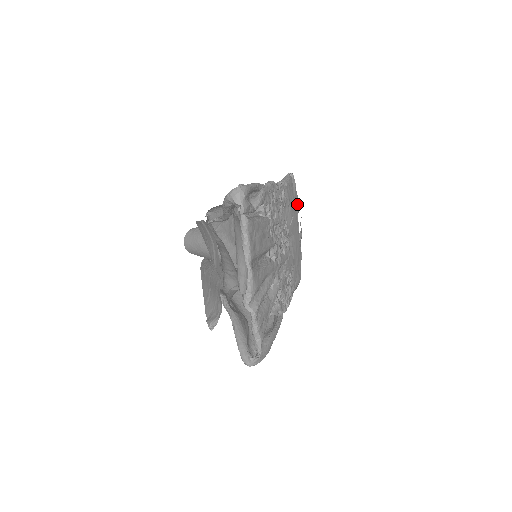
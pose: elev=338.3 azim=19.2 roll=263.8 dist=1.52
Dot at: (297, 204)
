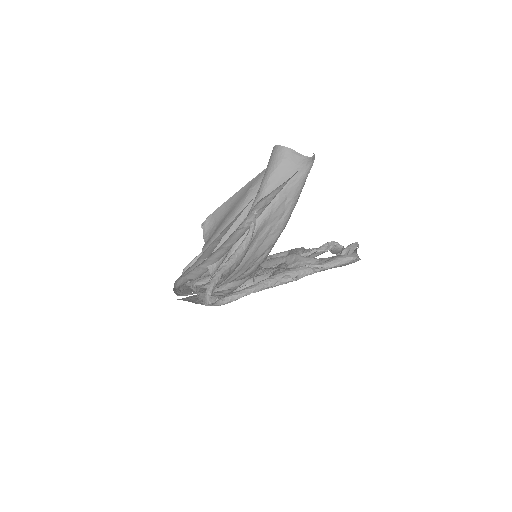
Dot at: occluded
